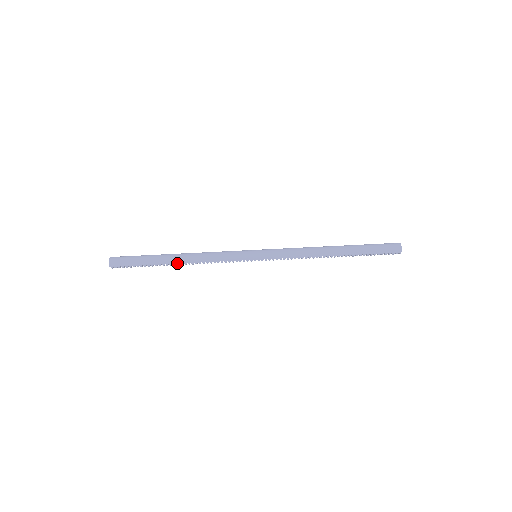
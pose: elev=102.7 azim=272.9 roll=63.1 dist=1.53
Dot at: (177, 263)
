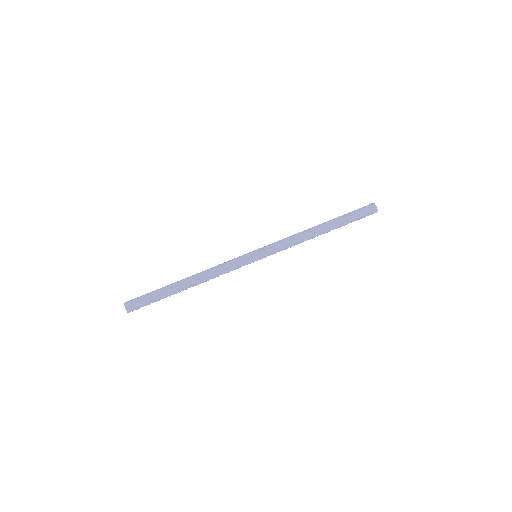
Dot at: occluded
